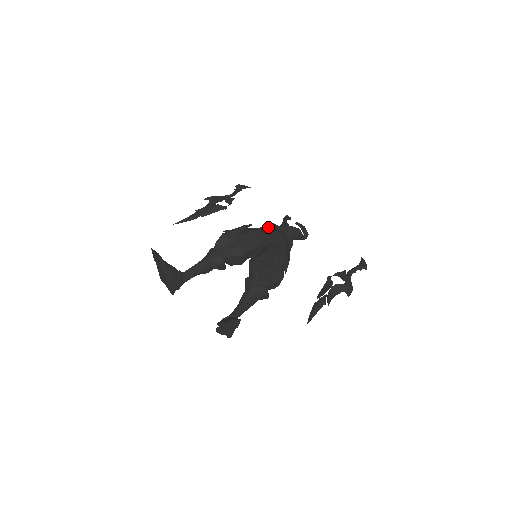
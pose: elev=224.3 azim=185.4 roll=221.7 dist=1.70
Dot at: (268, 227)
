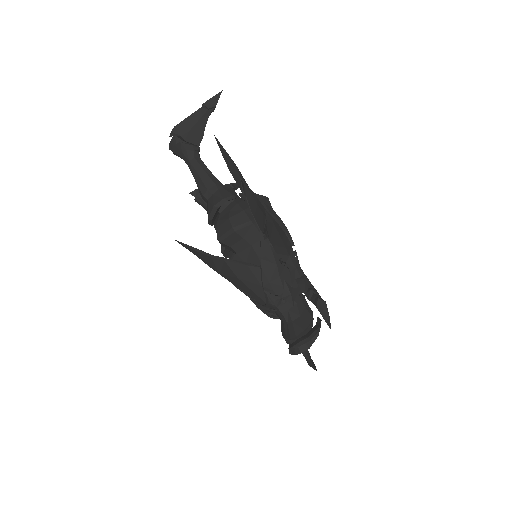
Dot at: occluded
